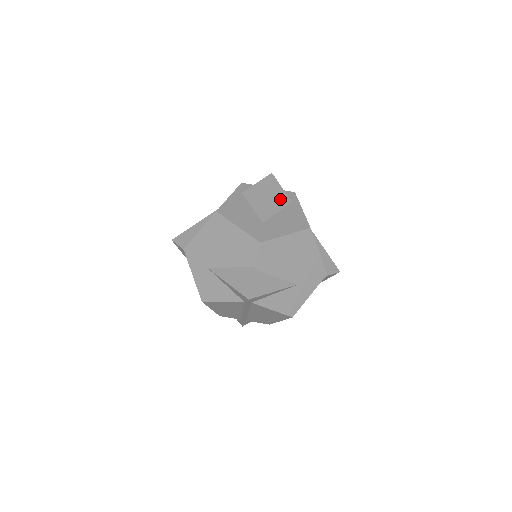
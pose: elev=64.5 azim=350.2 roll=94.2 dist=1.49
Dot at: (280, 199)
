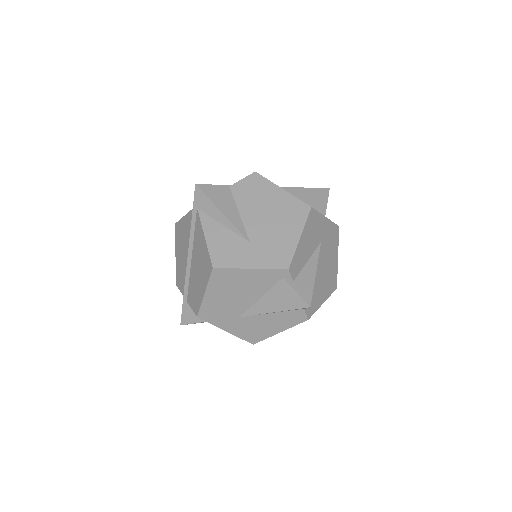
Dot at: (316, 202)
